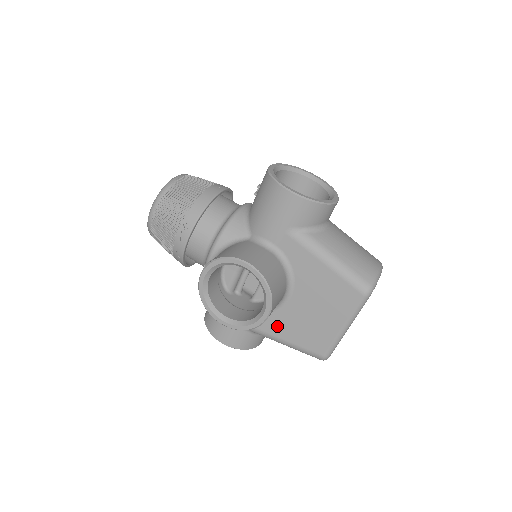
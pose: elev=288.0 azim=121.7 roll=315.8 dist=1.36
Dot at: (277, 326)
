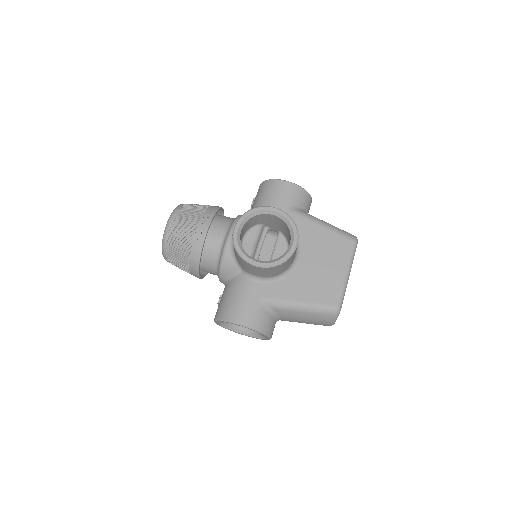
Dot at: (292, 289)
